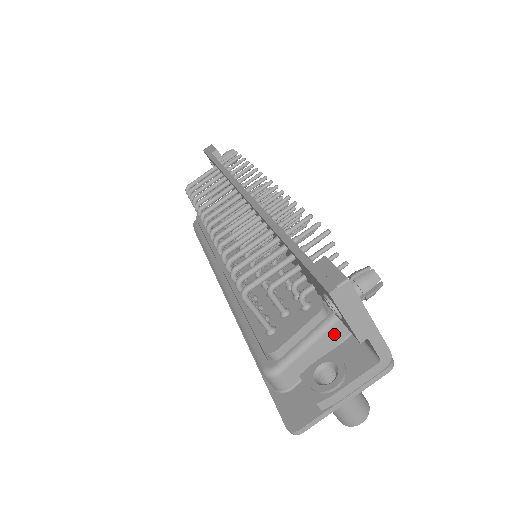
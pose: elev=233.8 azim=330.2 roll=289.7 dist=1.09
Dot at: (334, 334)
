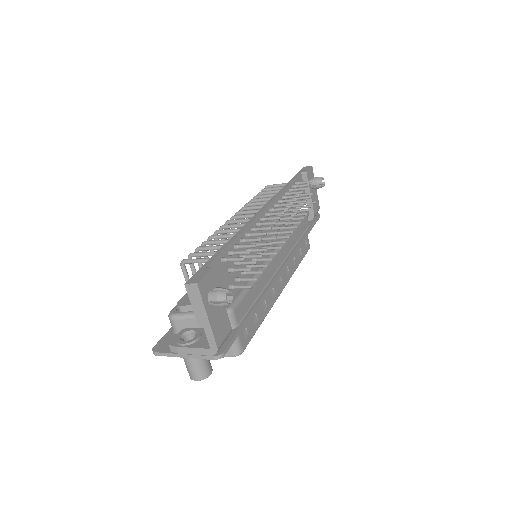
Dot at: occluded
